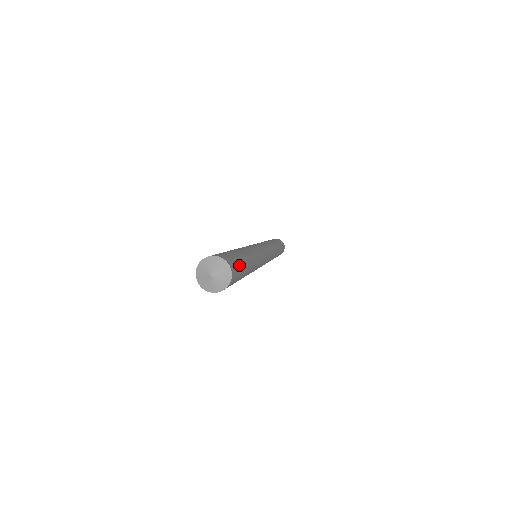
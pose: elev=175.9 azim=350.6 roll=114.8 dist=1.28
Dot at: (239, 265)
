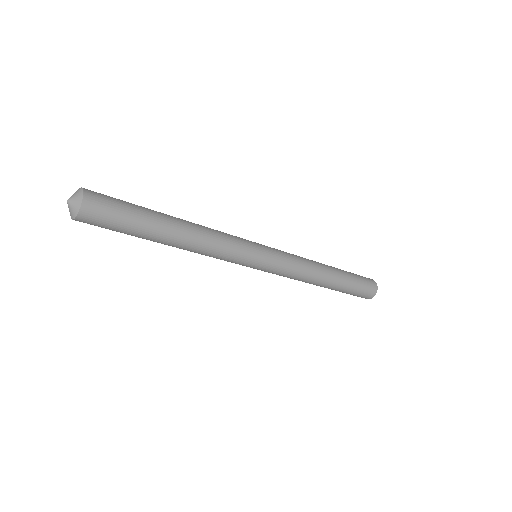
Dot at: (117, 199)
